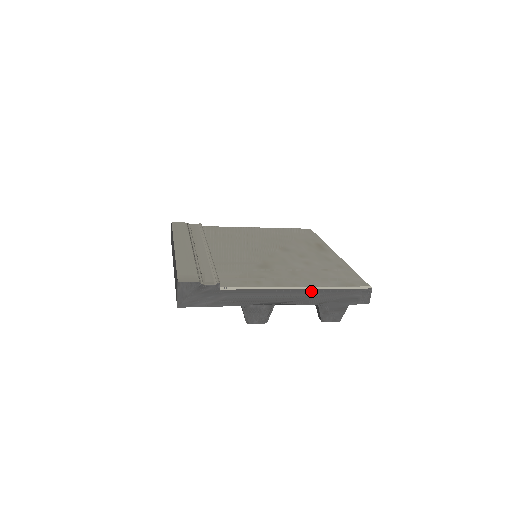
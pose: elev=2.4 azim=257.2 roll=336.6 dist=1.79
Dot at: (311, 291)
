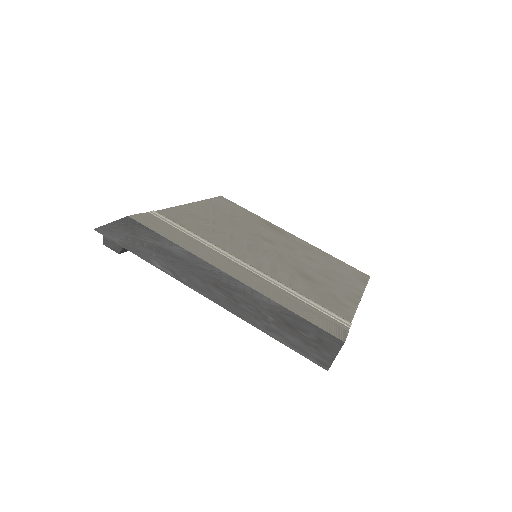
Dot at: occluded
